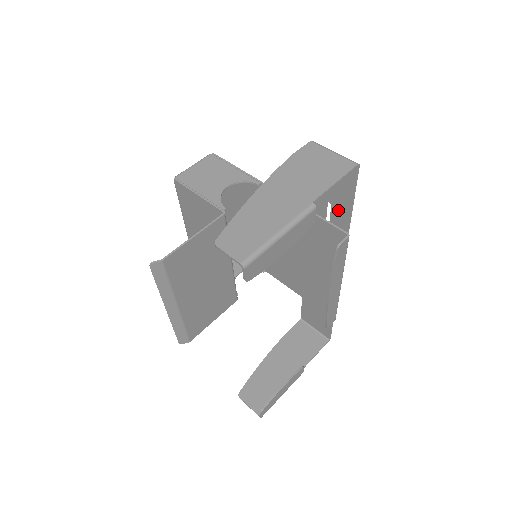
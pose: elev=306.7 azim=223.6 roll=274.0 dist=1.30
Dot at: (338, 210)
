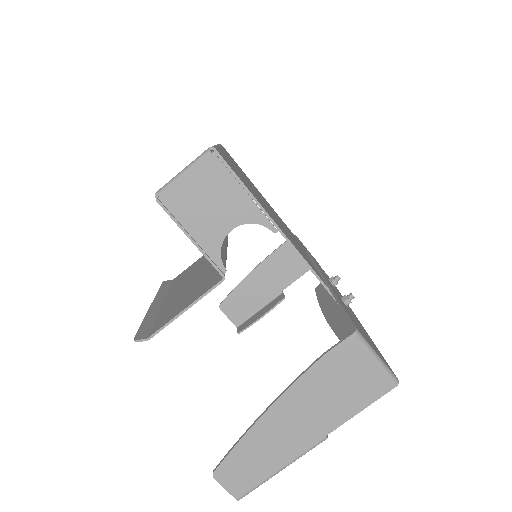
Dot at: occluded
